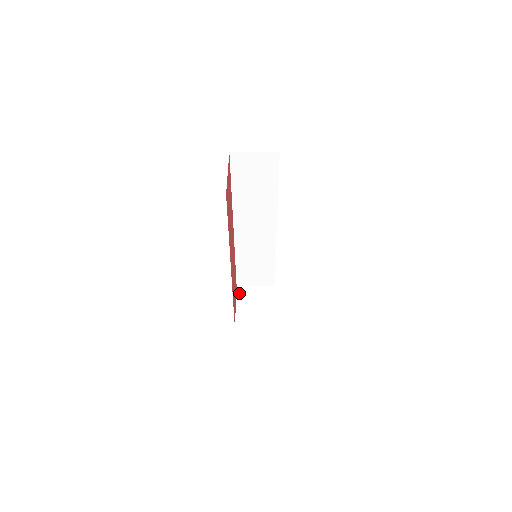
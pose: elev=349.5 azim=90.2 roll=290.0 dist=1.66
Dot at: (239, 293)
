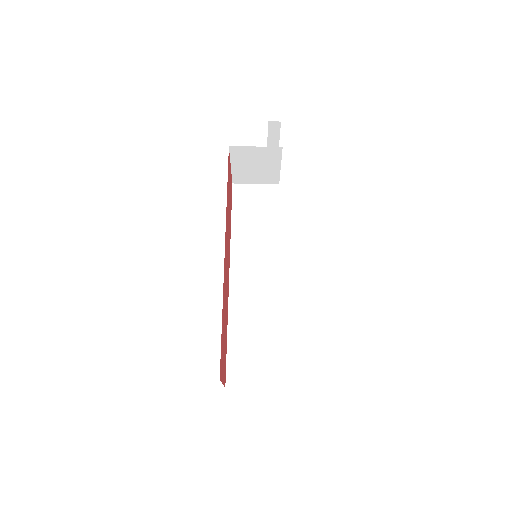
Dot at: (233, 155)
